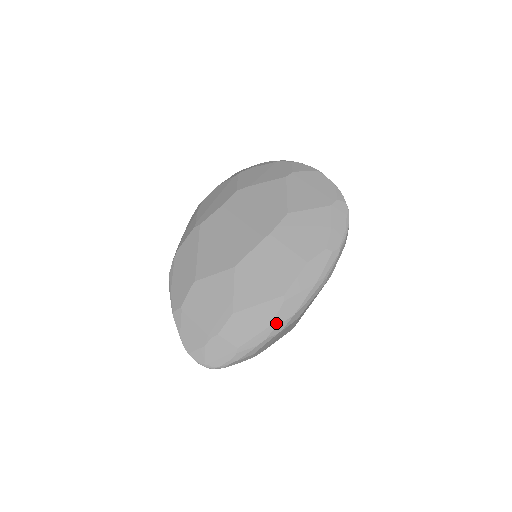
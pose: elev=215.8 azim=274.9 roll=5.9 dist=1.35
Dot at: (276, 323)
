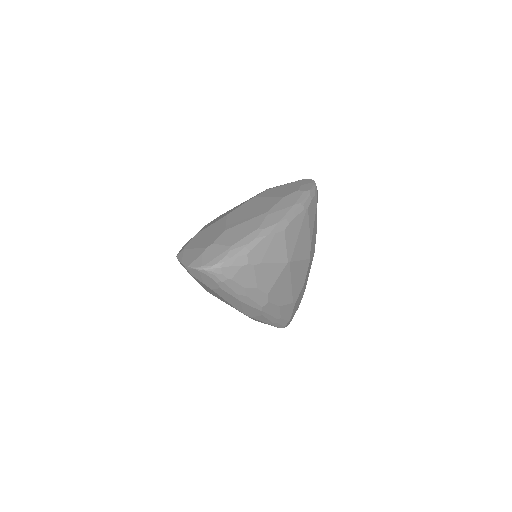
Dot at: (263, 227)
